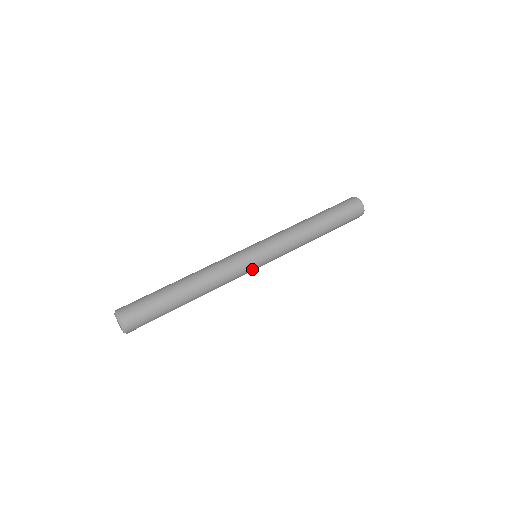
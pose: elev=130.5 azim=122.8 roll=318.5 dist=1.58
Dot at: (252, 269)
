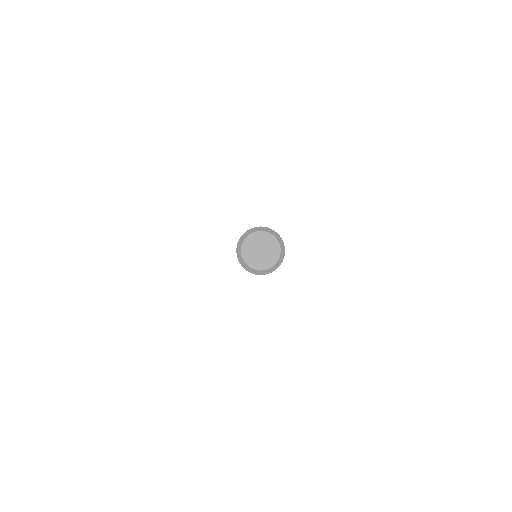
Dot at: occluded
